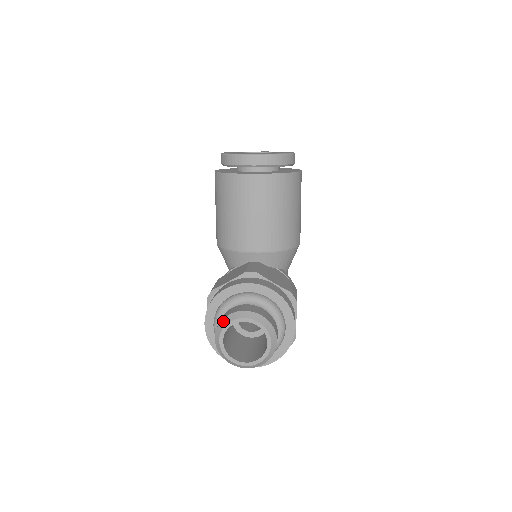
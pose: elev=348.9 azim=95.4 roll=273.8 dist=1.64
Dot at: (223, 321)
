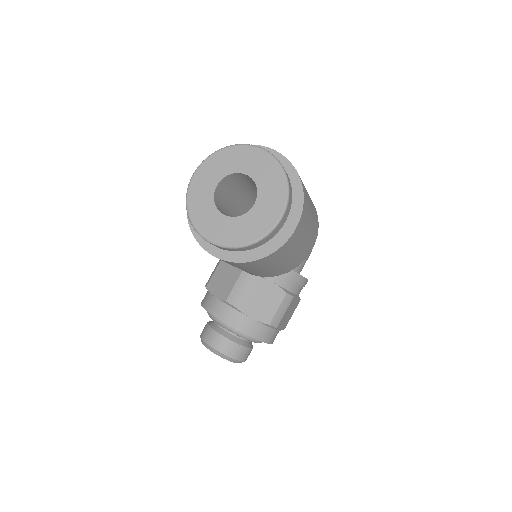
Dot at: (201, 340)
